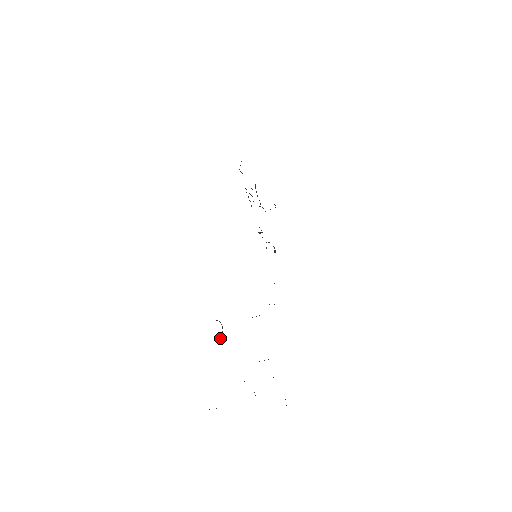
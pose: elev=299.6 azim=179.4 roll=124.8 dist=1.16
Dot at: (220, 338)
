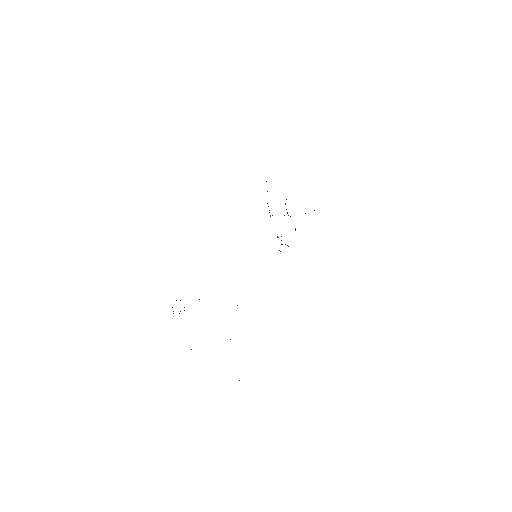
Dot at: occluded
